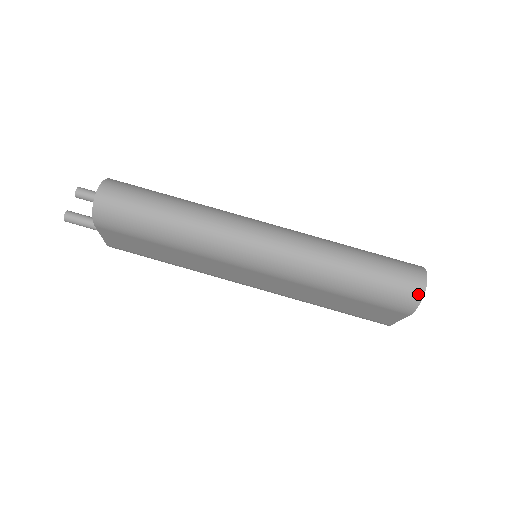
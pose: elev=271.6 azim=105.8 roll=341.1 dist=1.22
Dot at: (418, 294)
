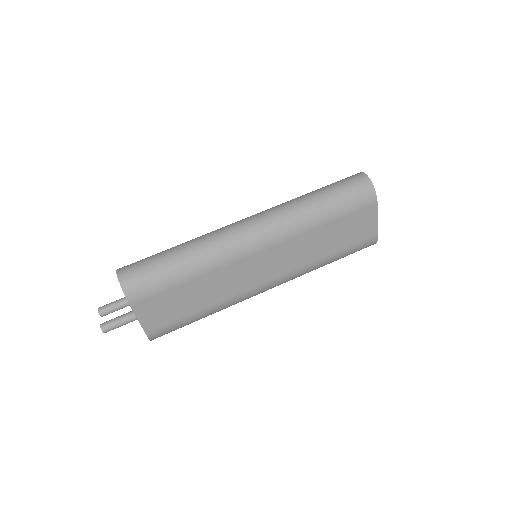
Dot at: (367, 182)
